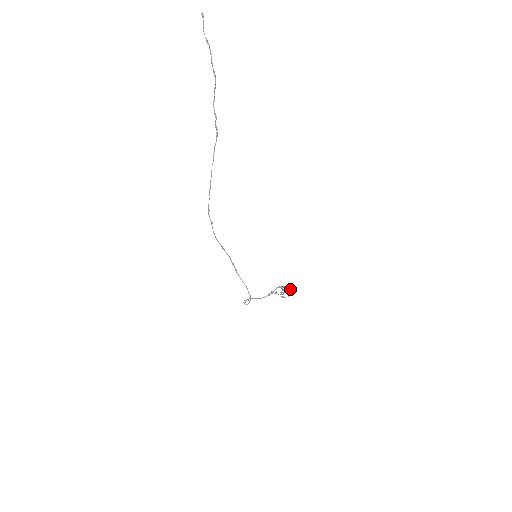
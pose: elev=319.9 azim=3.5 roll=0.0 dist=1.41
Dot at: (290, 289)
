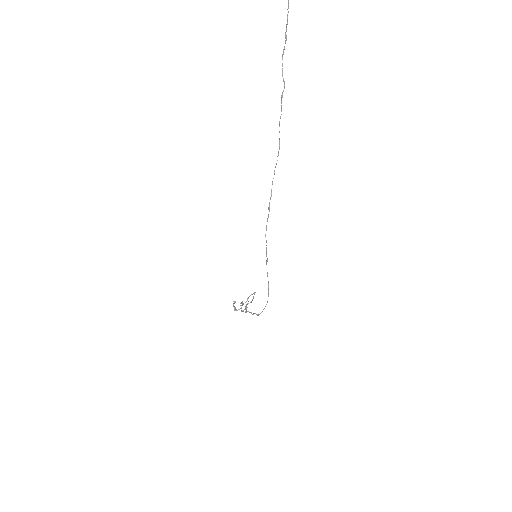
Dot at: (242, 301)
